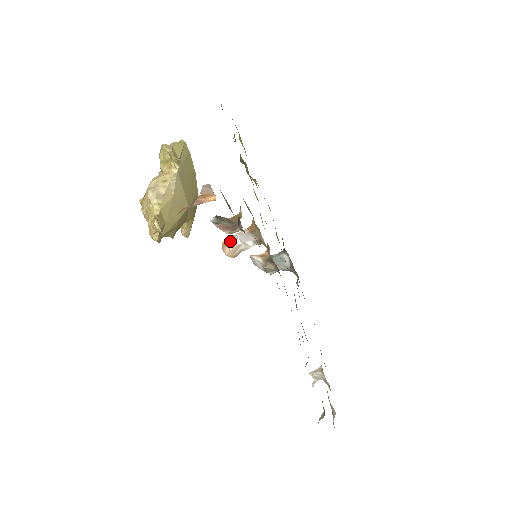
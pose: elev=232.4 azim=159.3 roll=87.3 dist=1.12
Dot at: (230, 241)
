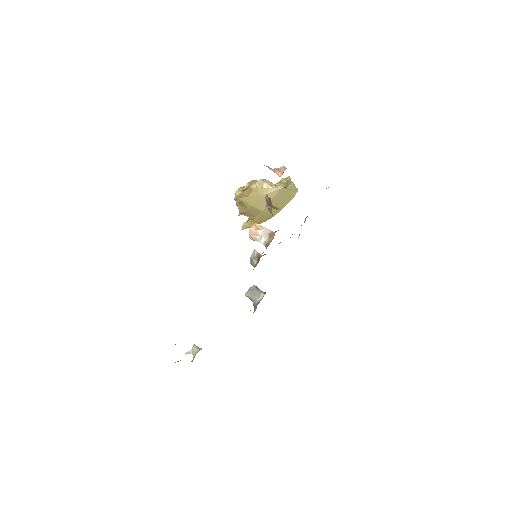
Dot at: (258, 227)
